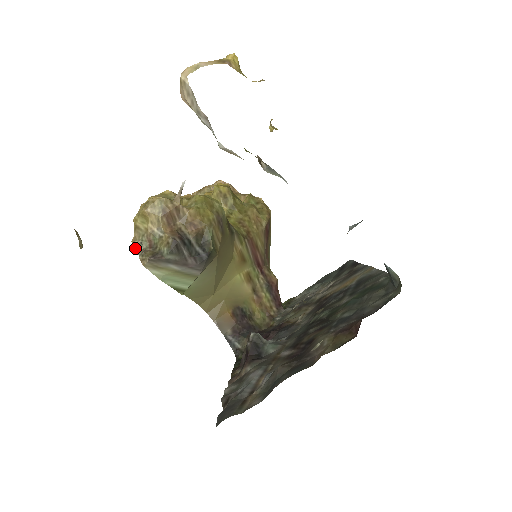
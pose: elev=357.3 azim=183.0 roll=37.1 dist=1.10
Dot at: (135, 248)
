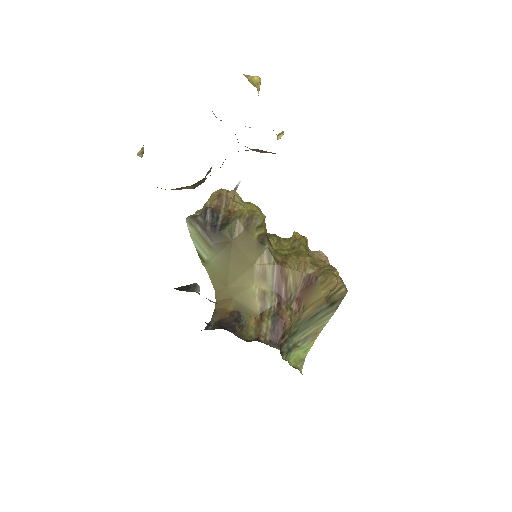
Dot at: (195, 214)
